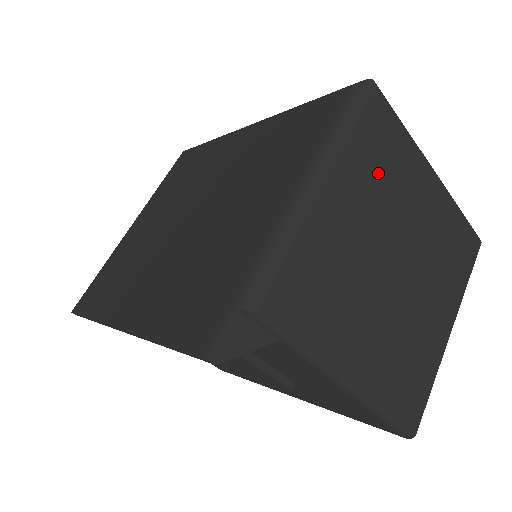
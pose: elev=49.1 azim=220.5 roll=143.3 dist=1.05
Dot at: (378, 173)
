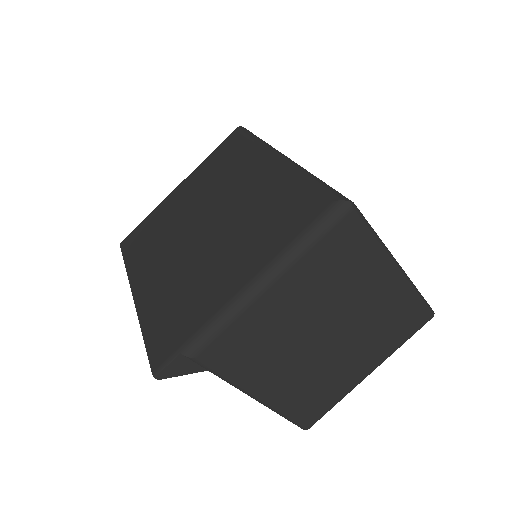
Dot at: (330, 273)
